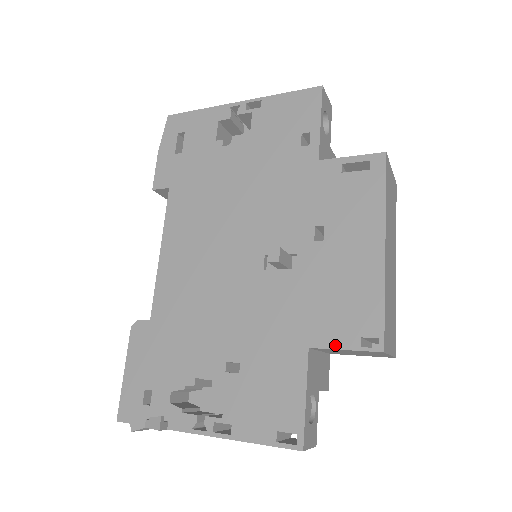
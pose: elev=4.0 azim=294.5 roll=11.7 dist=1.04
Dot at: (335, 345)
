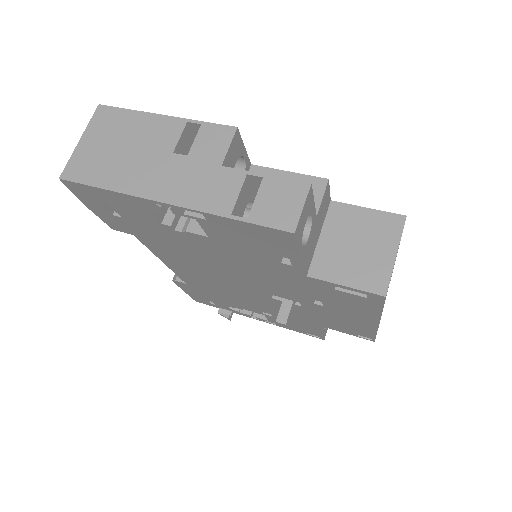
Dot at: (340, 331)
